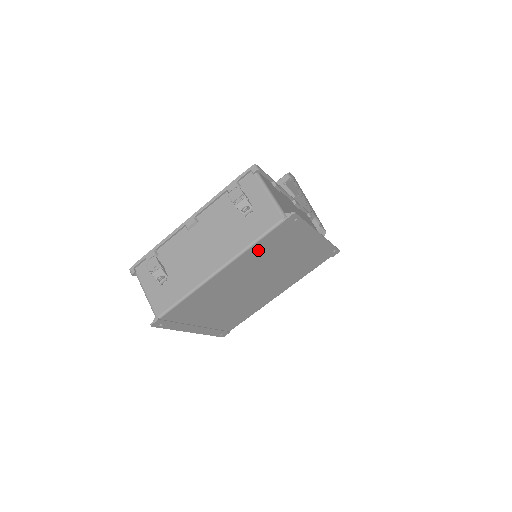
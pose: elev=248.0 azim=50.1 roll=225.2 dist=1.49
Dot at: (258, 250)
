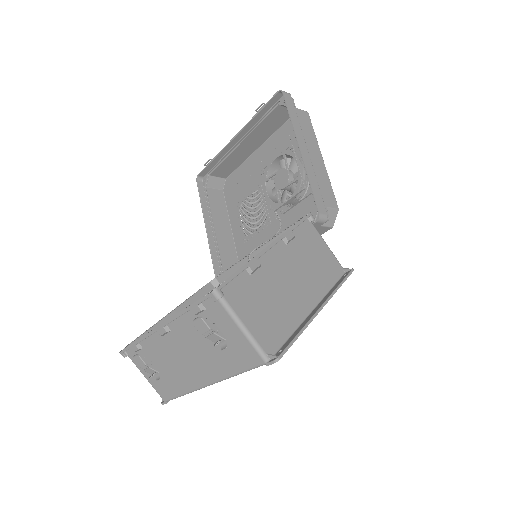
Dot at: occluded
